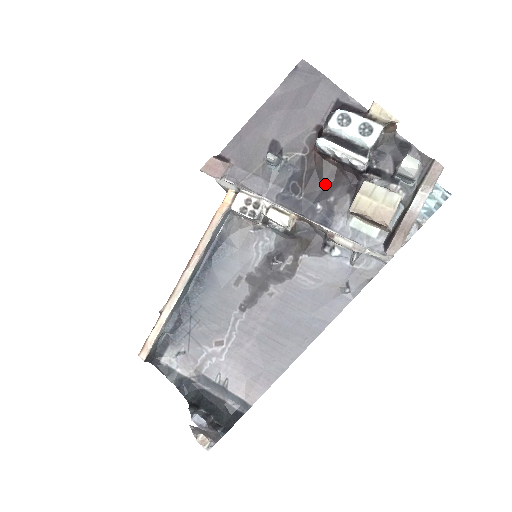
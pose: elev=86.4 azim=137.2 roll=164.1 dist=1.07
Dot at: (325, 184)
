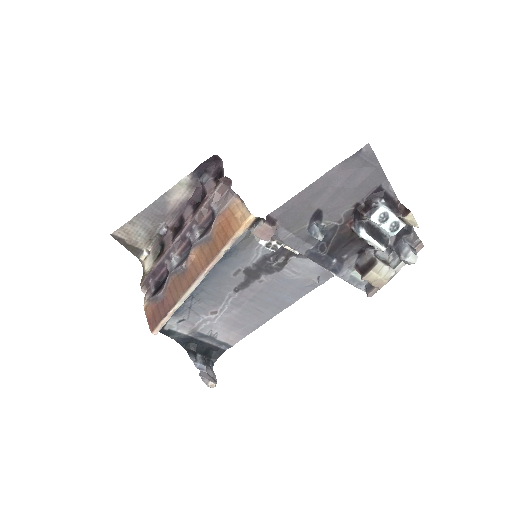
Dot at: (345, 246)
